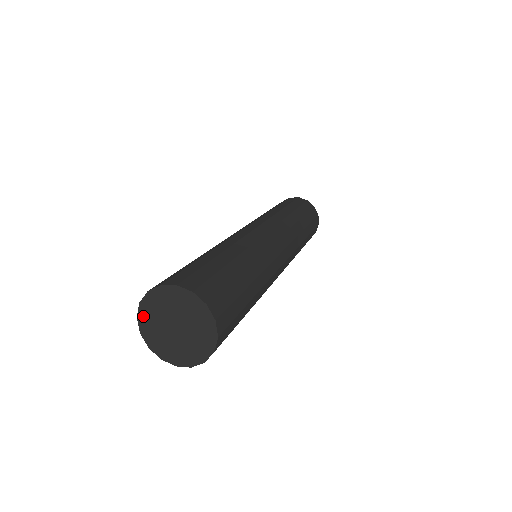
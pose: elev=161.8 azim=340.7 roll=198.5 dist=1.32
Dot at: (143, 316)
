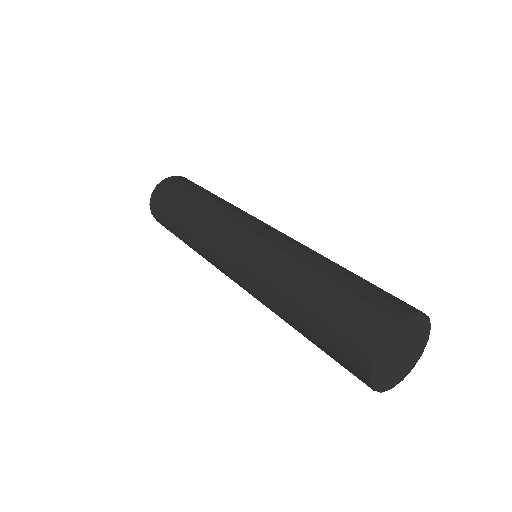
Dot at: (393, 336)
